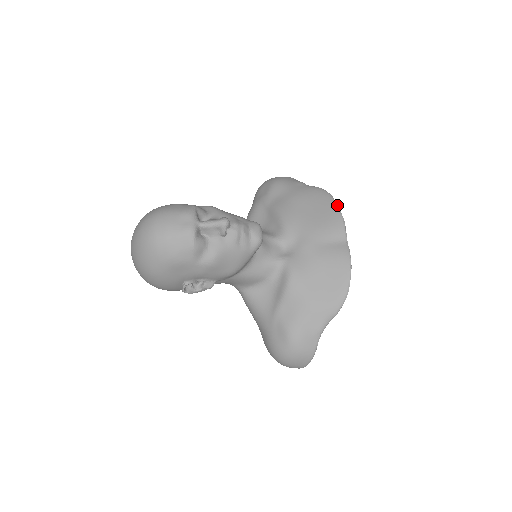
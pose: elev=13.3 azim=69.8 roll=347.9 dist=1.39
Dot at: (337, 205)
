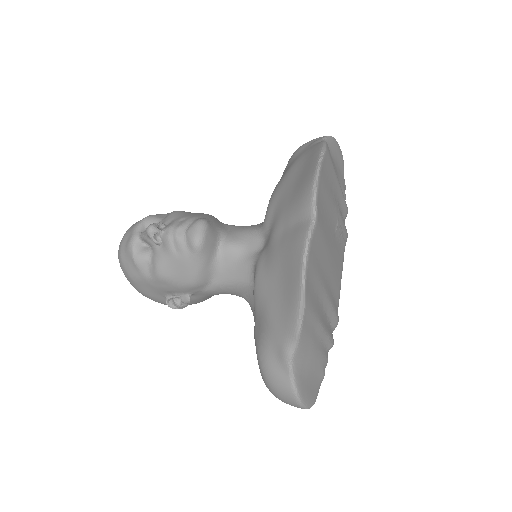
Dot at: (318, 162)
